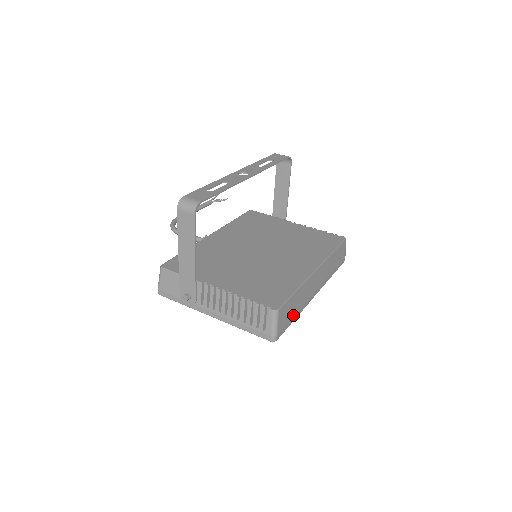
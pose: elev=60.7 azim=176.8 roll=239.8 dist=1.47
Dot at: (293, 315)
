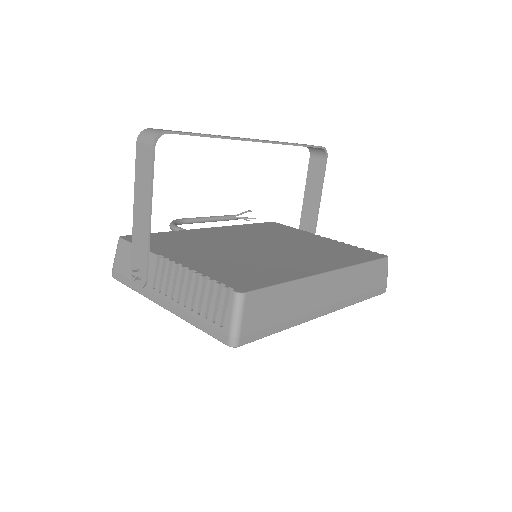
Dot at: (277, 321)
